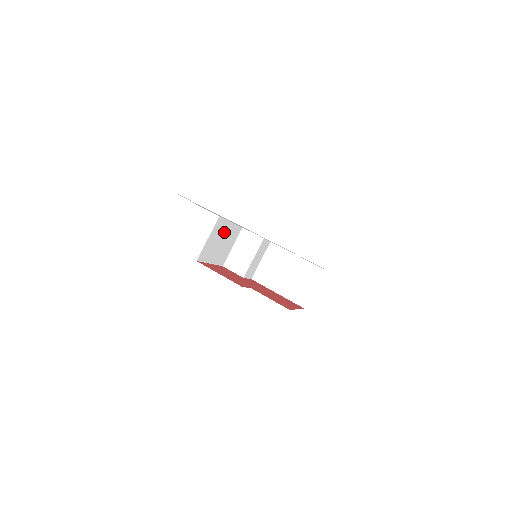
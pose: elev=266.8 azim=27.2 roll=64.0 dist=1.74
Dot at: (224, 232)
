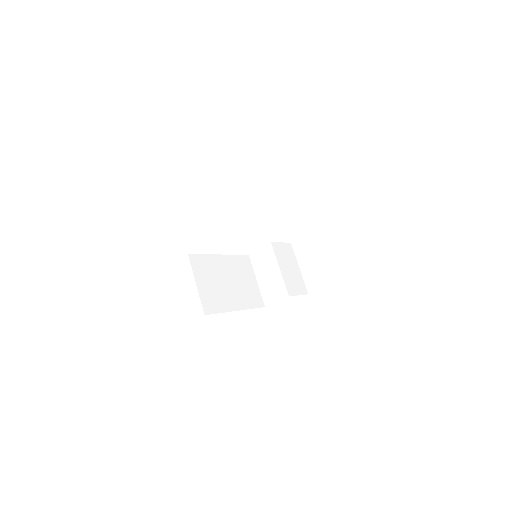
Dot at: (220, 270)
